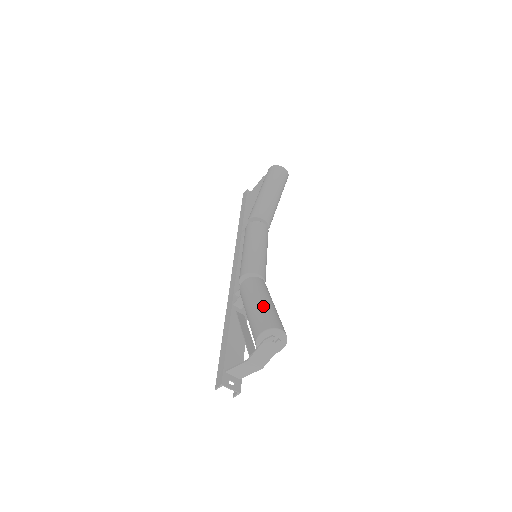
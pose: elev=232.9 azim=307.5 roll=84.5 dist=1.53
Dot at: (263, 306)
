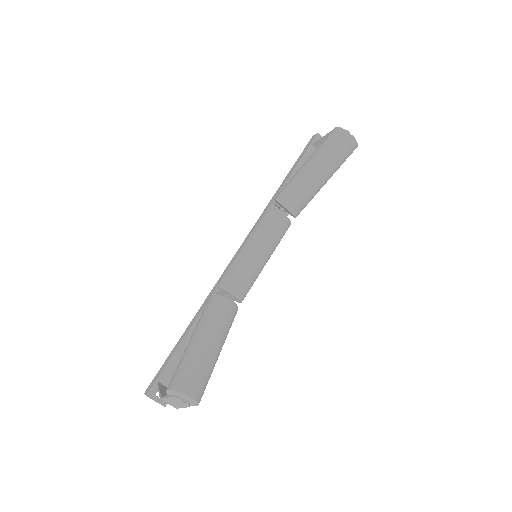
Dot at: (196, 352)
